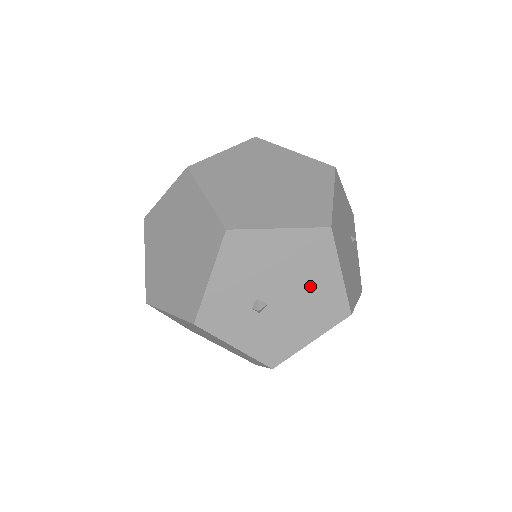
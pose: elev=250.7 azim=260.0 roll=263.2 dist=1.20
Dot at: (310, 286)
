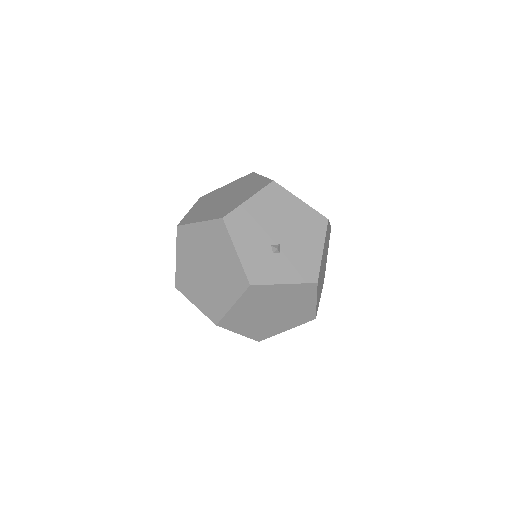
Dot at: (292, 219)
